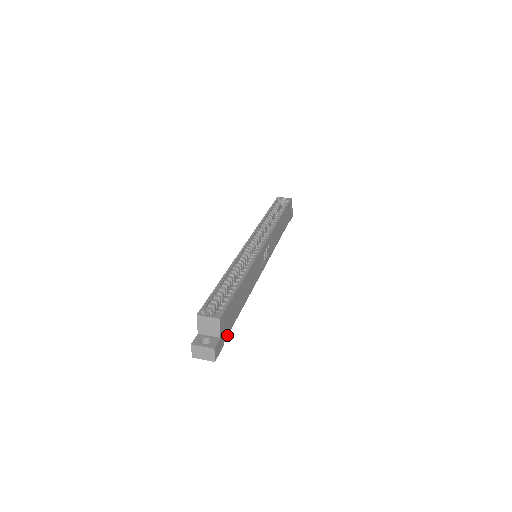
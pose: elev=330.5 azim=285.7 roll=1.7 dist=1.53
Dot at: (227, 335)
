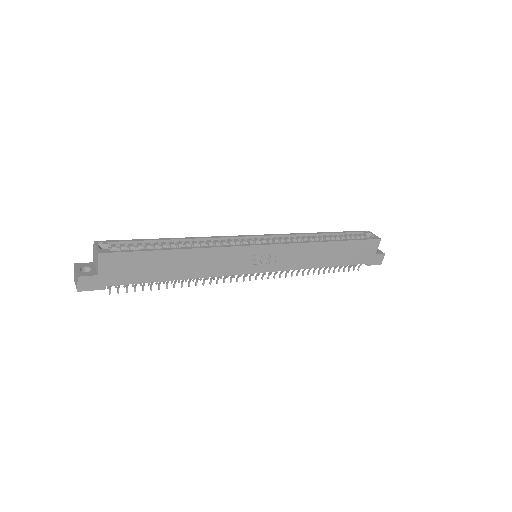
Dot at: (120, 284)
